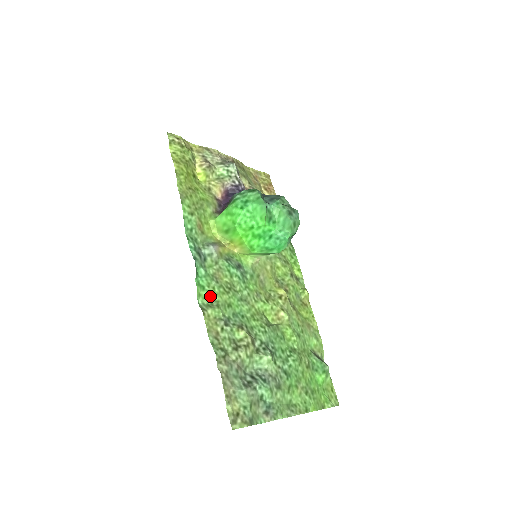
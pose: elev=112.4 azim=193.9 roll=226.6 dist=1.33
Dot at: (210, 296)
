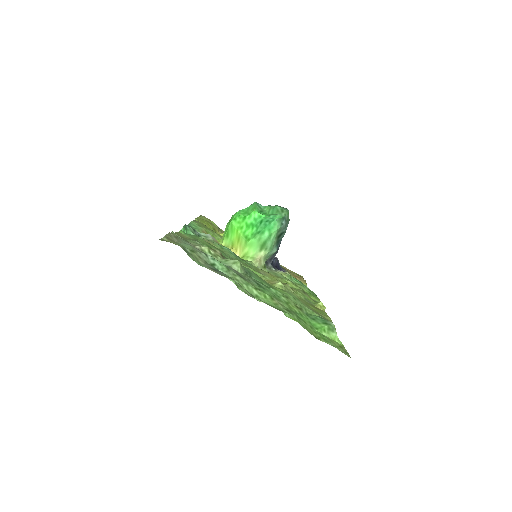
Dot at: occluded
